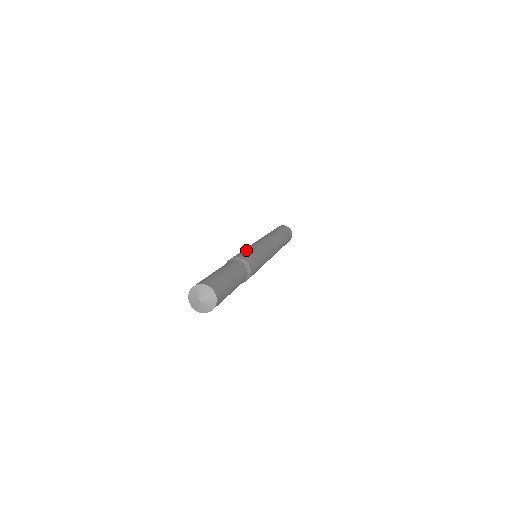
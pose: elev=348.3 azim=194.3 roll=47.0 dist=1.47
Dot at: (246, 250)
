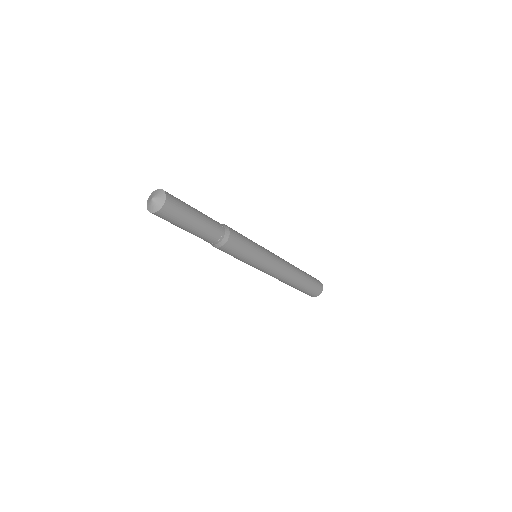
Dot at: occluded
